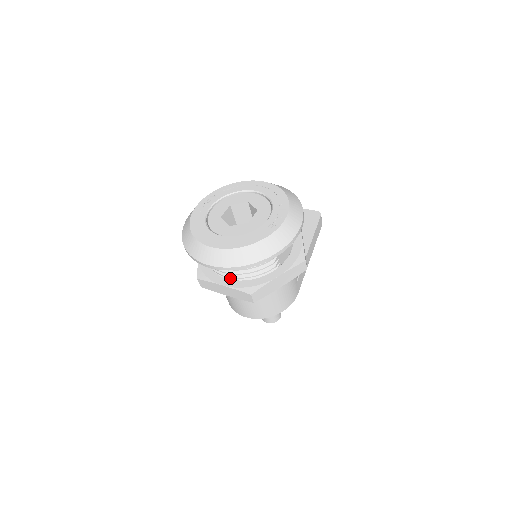
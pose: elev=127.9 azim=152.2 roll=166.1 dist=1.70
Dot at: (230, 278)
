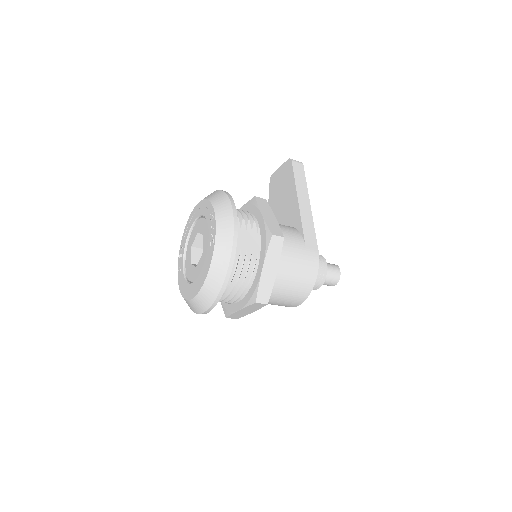
Dot at: (239, 300)
